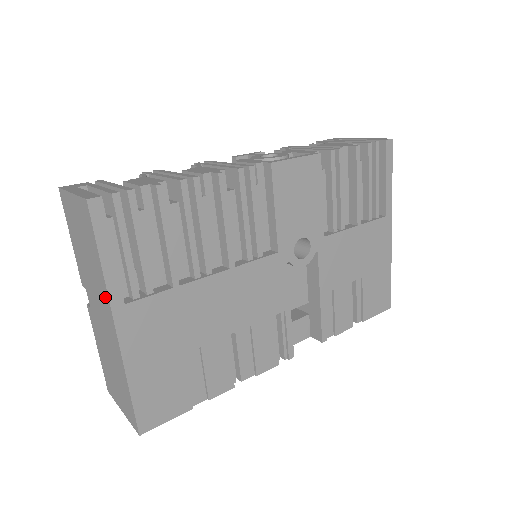
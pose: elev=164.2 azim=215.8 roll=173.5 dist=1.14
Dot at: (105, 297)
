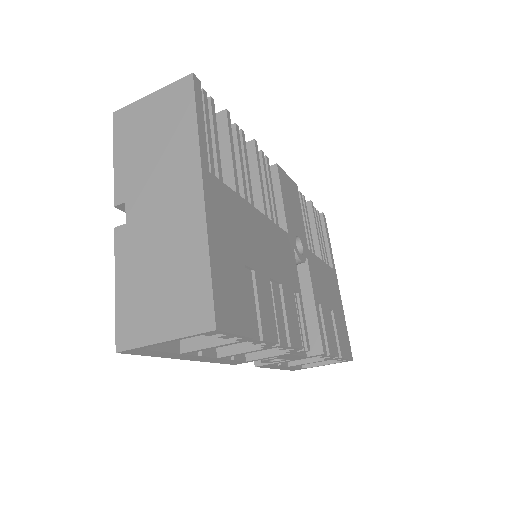
Dot at: (190, 161)
